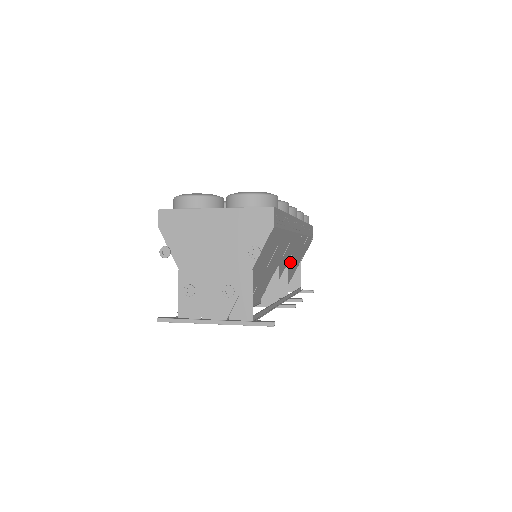
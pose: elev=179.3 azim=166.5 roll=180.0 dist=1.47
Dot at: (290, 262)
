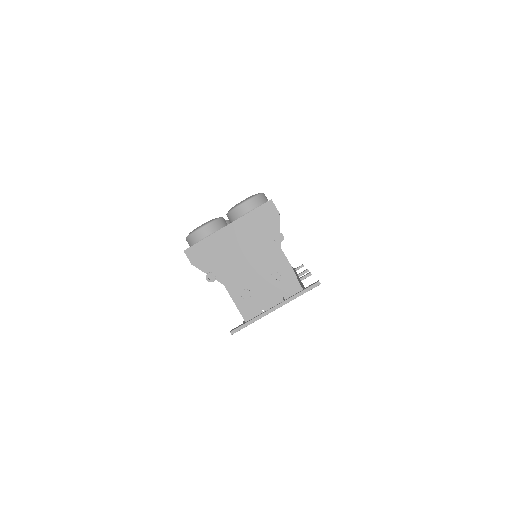
Dot at: occluded
